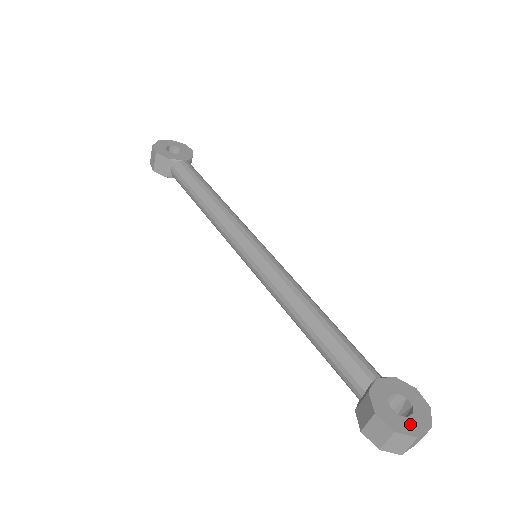
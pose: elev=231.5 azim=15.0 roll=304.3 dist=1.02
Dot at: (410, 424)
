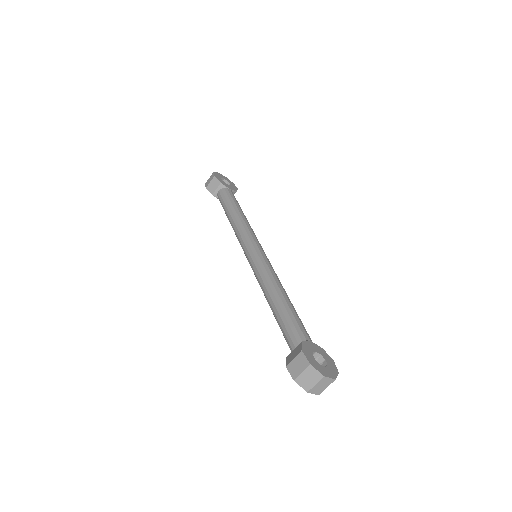
Dot at: (322, 369)
